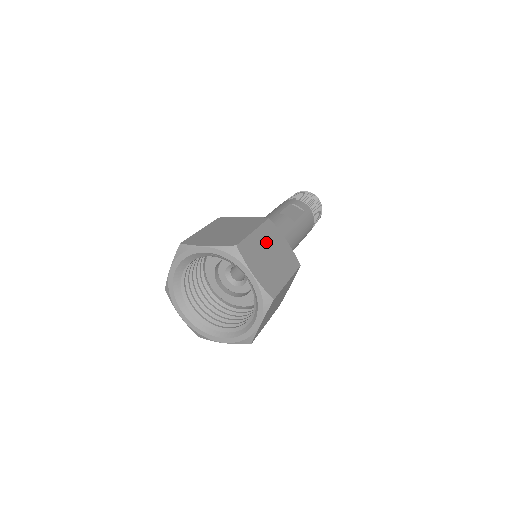
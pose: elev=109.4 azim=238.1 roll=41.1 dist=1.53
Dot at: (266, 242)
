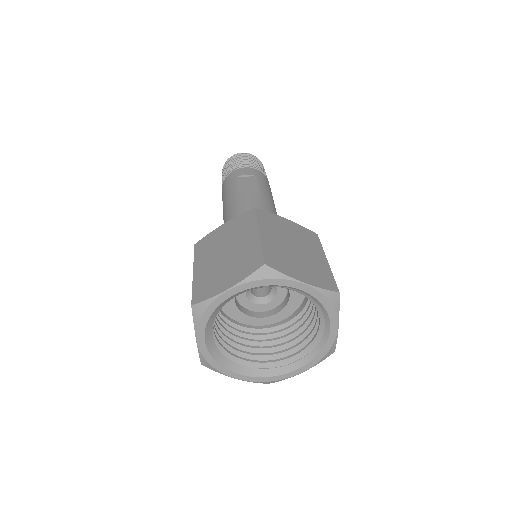
Dot at: (277, 236)
